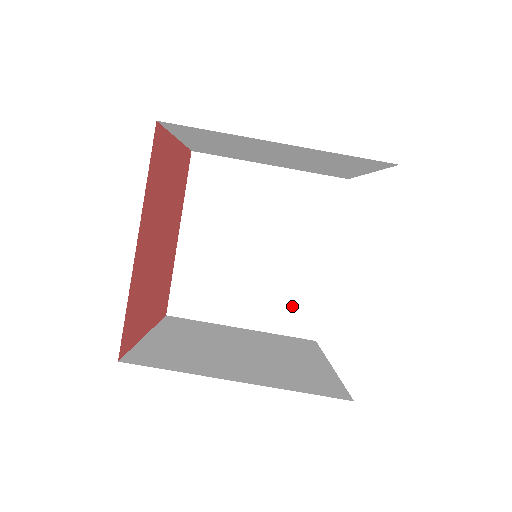
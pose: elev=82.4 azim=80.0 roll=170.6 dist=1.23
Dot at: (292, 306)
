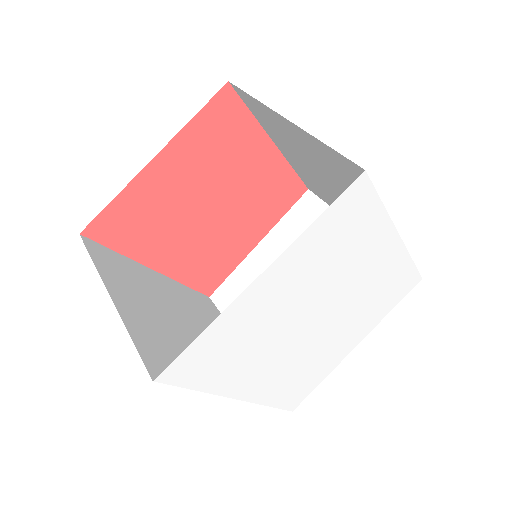
Dot at: (170, 354)
